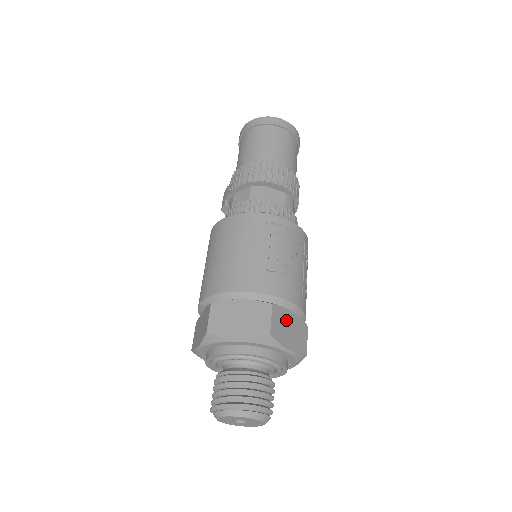
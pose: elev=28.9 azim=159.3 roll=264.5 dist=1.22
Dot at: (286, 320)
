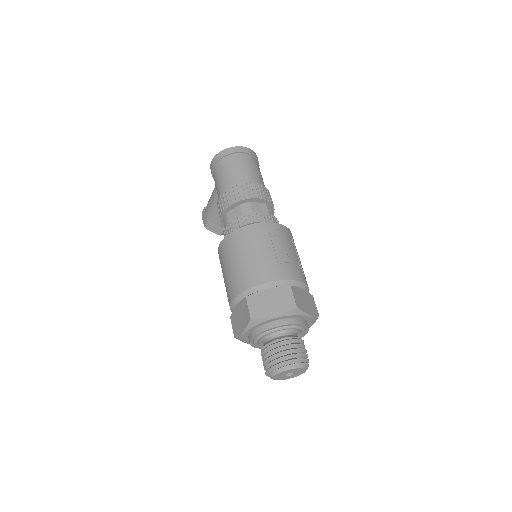
Dot at: (301, 295)
